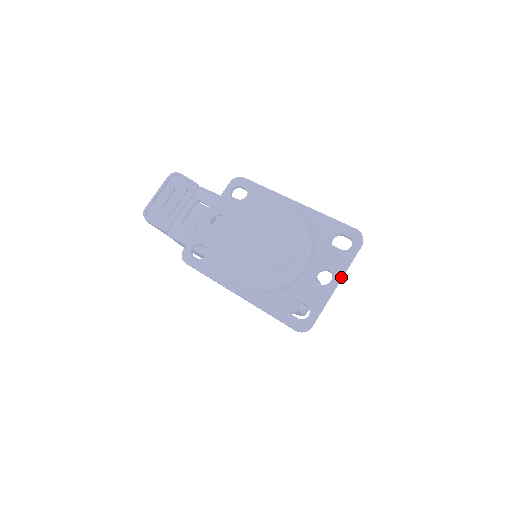
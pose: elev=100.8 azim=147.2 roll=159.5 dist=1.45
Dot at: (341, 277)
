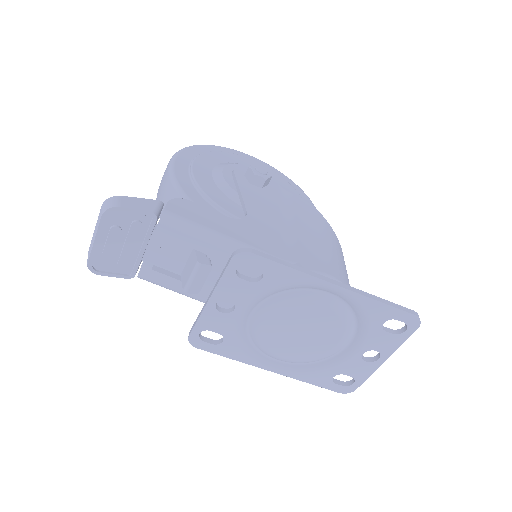
Dot at: (390, 355)
